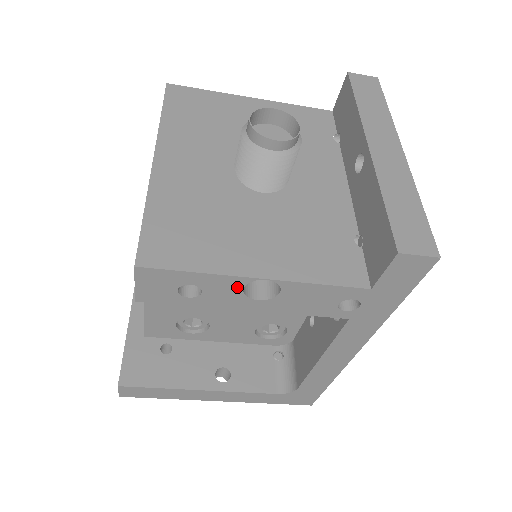
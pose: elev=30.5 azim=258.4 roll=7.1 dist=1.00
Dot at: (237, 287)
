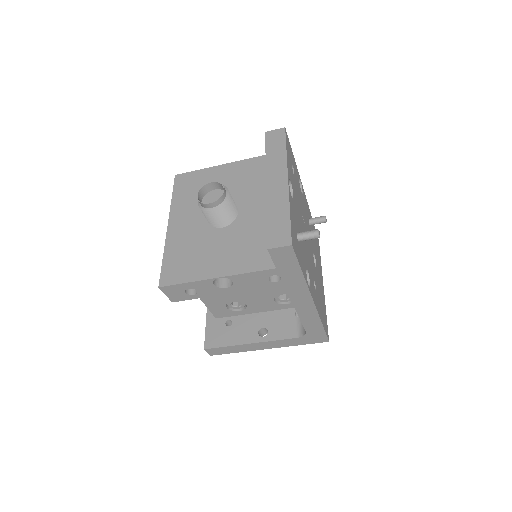
Dot at: (210, 284)
